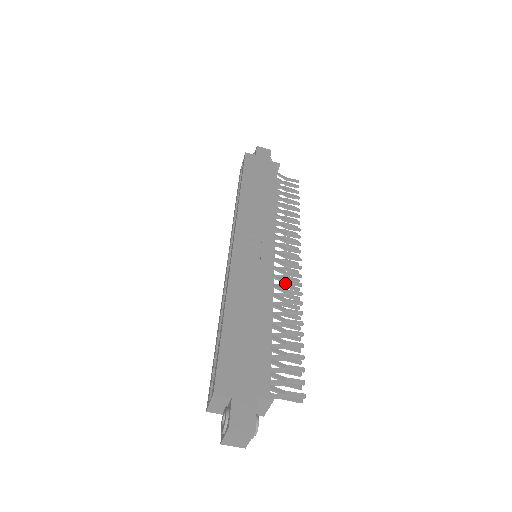
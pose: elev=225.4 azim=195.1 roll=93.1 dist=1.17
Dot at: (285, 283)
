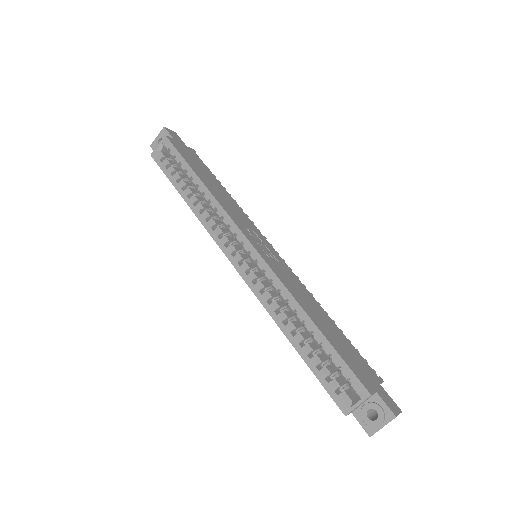
Dot at: occluded
